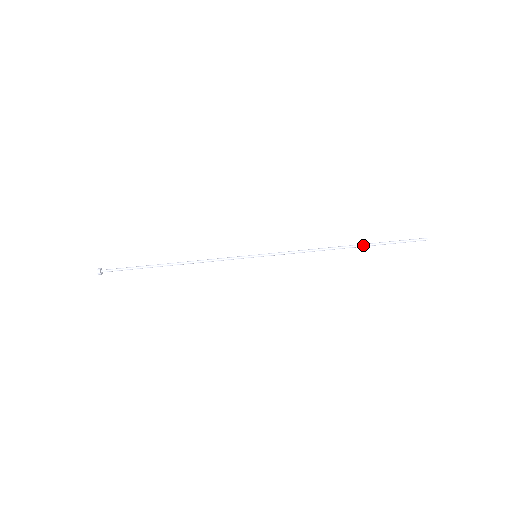
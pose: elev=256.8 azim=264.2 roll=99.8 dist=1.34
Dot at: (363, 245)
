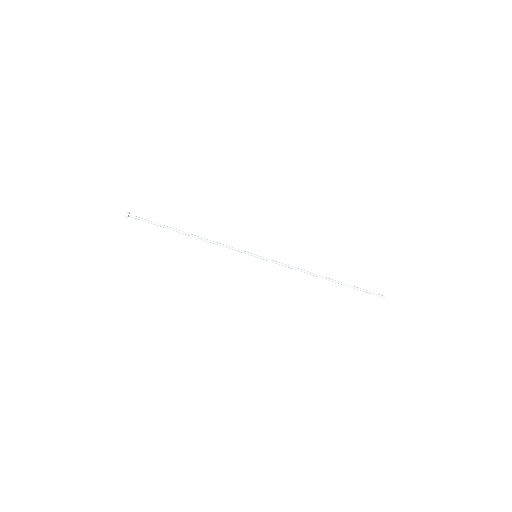
Dot at: (337, 282)
